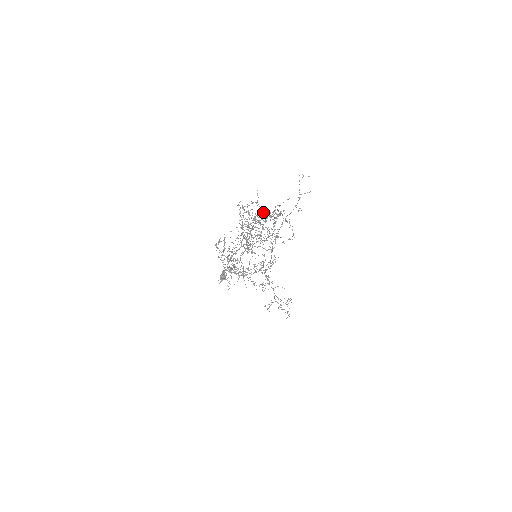
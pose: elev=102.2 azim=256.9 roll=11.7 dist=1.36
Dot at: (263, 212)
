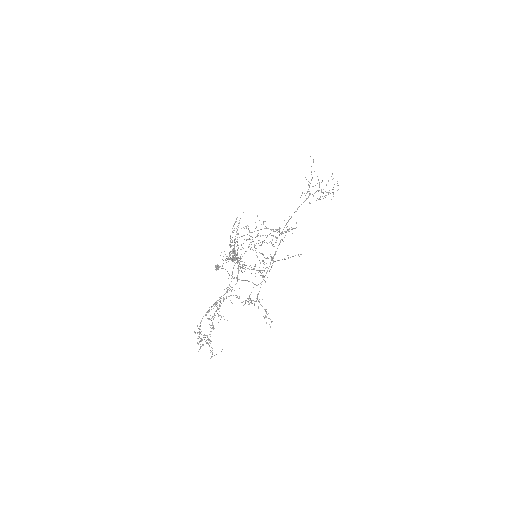
Dot at: occluded
